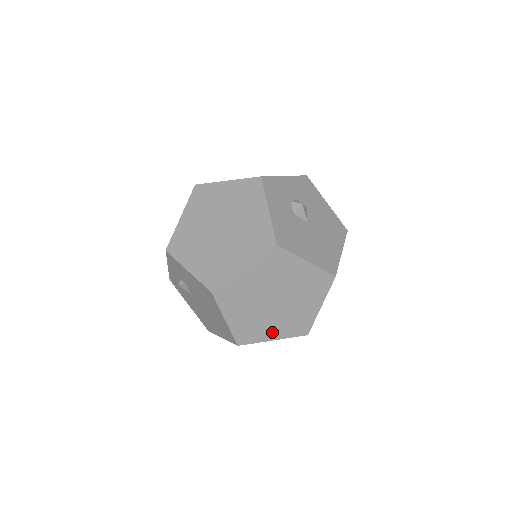
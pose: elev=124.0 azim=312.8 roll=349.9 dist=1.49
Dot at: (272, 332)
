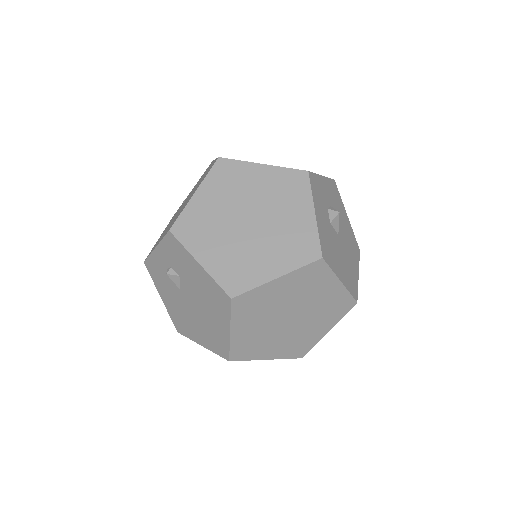
Dot at: (270, 351)
